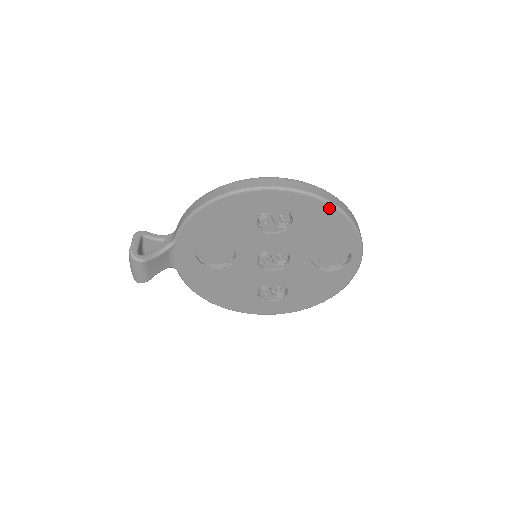
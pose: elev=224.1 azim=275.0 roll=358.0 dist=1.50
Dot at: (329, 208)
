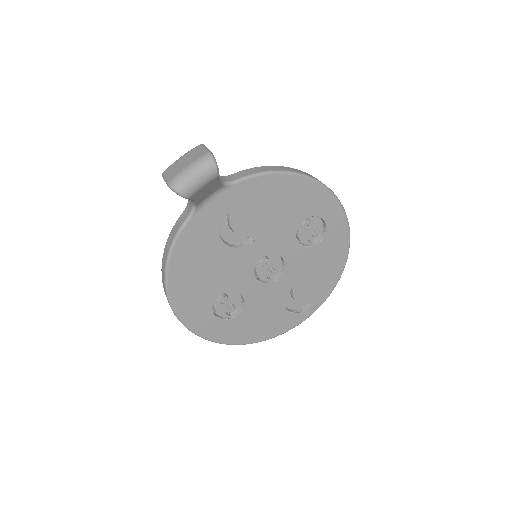
Dot at: (346, 250)
